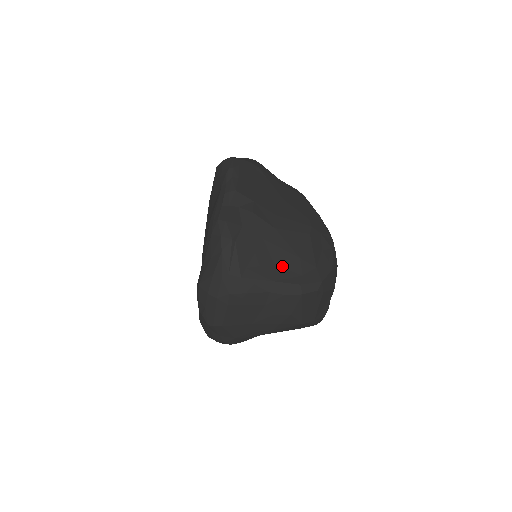
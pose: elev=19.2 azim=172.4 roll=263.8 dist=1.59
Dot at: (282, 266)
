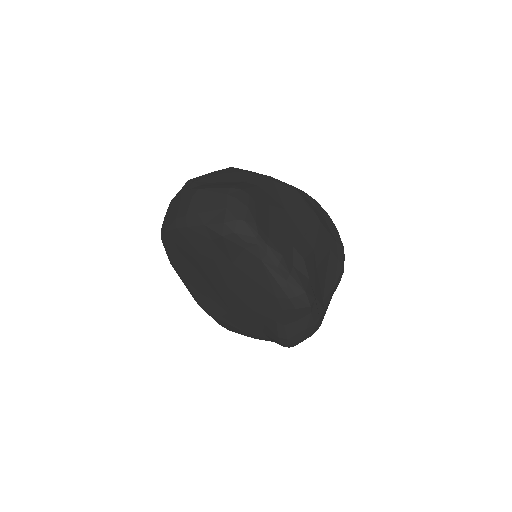
Dot at: (329, 269)
